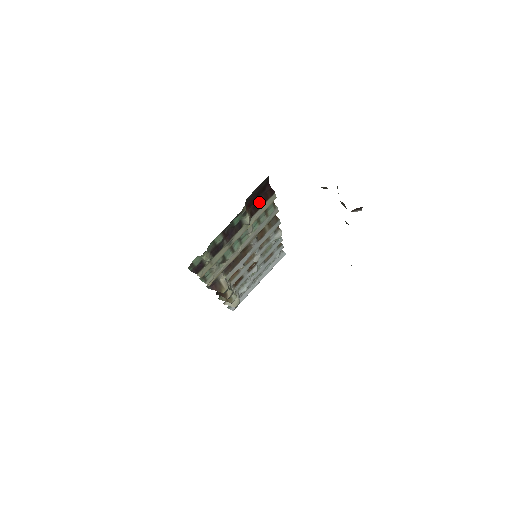
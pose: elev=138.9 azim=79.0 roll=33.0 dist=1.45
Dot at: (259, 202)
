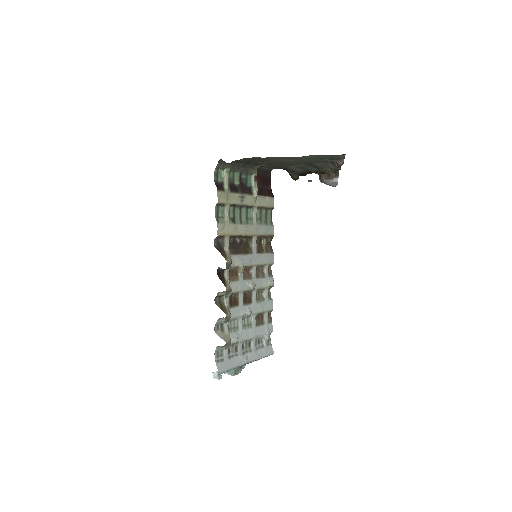
Dot at: (263, 191)
